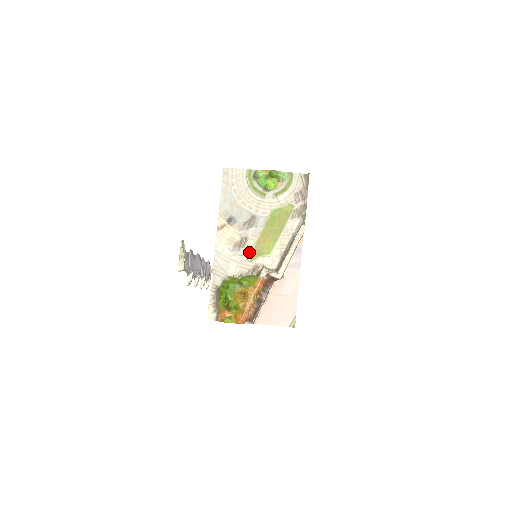
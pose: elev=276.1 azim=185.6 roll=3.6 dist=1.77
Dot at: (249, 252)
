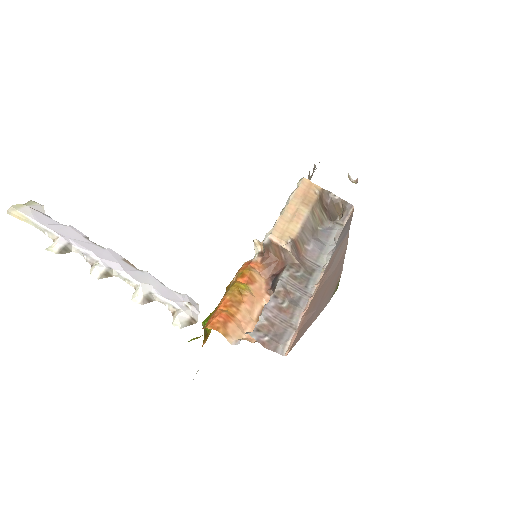
Dot at: occluded
